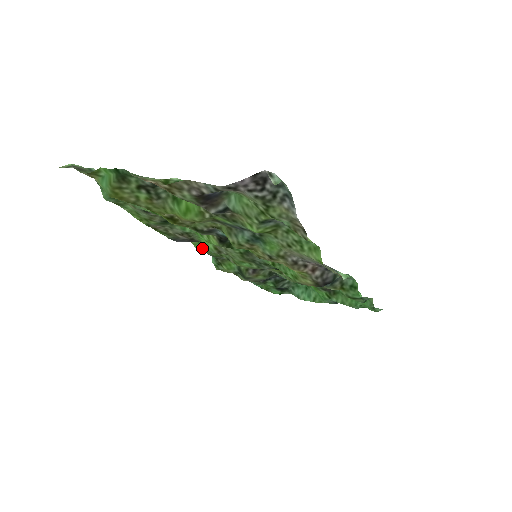
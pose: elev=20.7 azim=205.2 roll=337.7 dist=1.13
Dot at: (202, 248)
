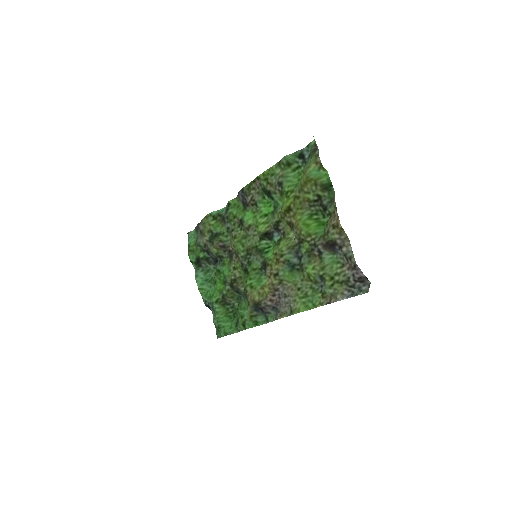
Dot at: (232, 207)
